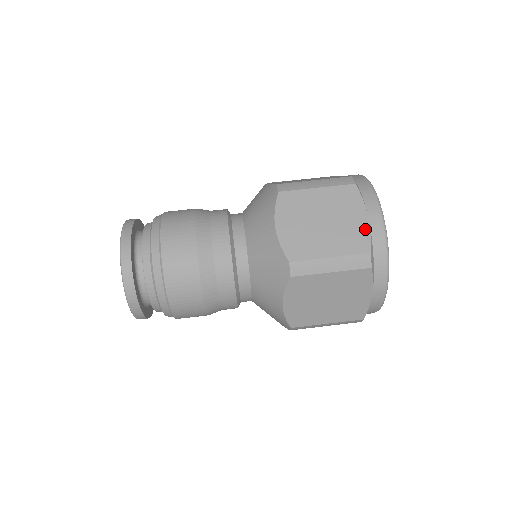
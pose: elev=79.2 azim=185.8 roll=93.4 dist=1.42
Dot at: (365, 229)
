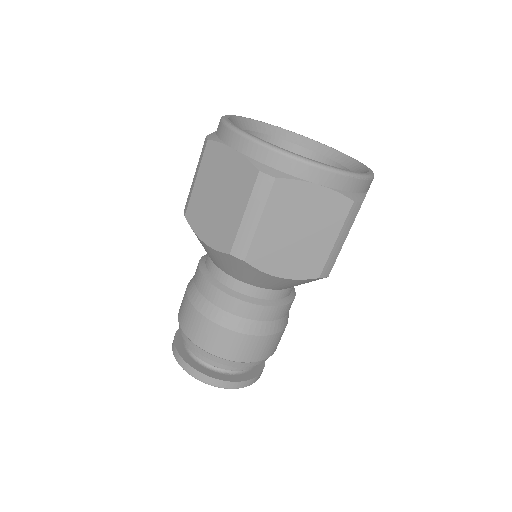
Dot at: (240, 160)
